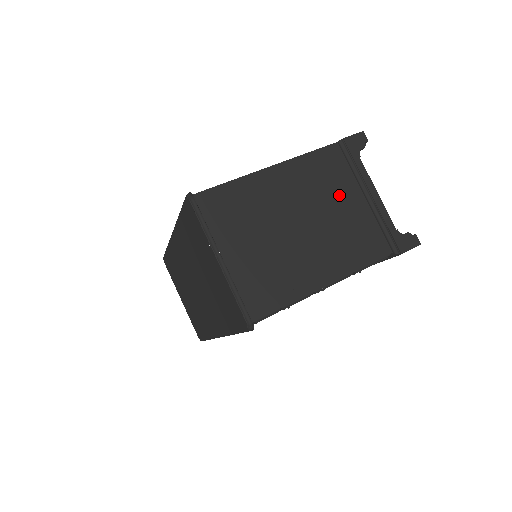
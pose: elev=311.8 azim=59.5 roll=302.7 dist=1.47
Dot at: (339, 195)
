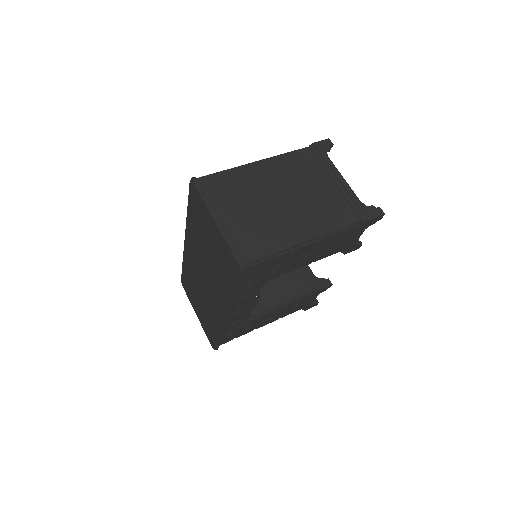
Dot at: (312, 181)
